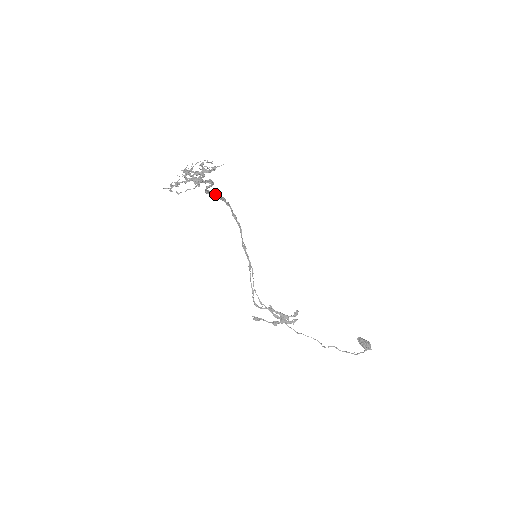
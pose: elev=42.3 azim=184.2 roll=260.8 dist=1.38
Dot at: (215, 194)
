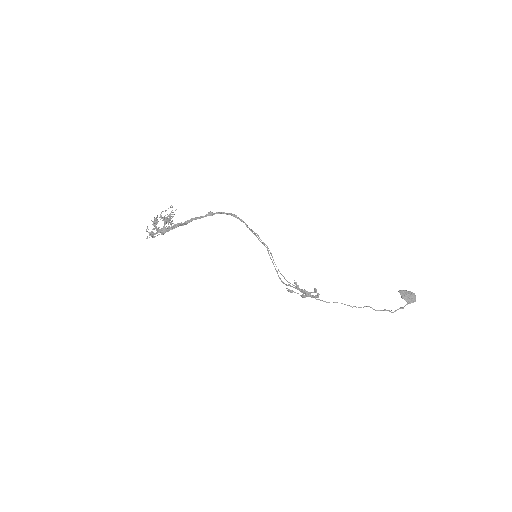
Dot at: (197, 217)
